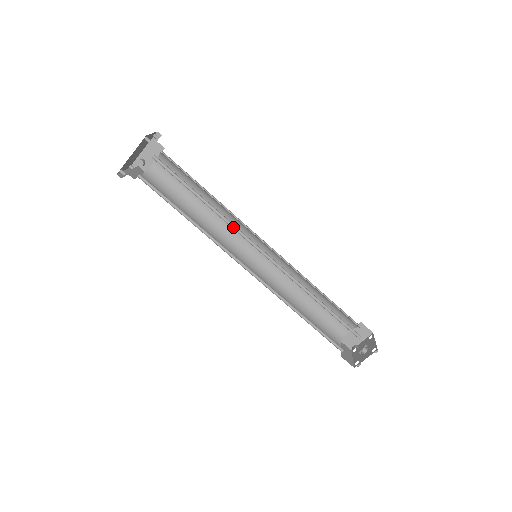
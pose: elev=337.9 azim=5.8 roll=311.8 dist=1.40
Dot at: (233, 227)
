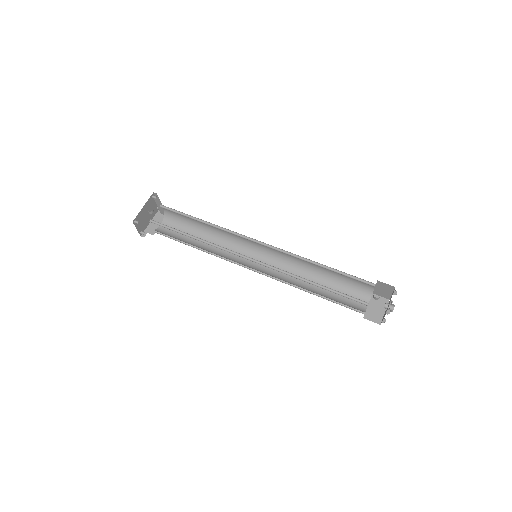
Dot at: occluded
